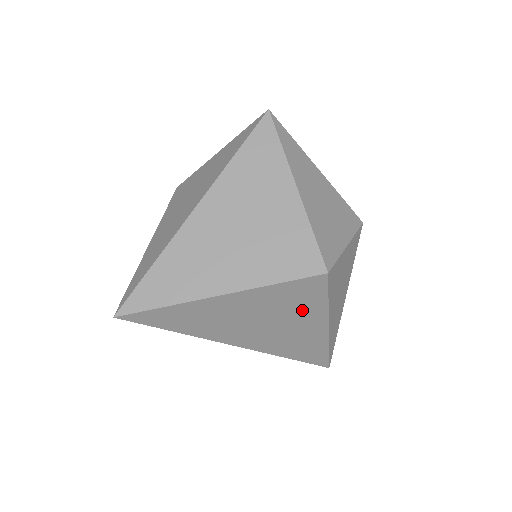
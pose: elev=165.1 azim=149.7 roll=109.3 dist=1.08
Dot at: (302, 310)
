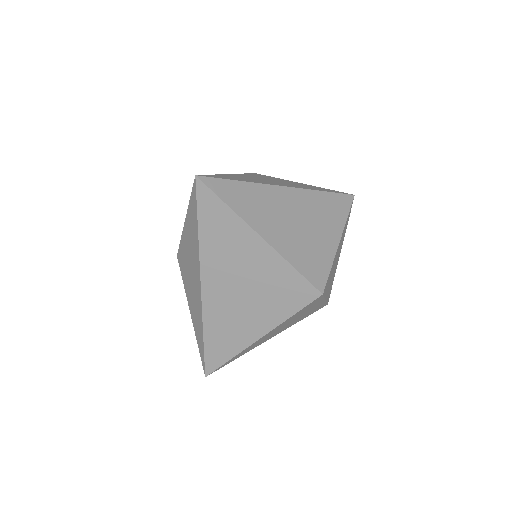
Dot at: (273, 305)
